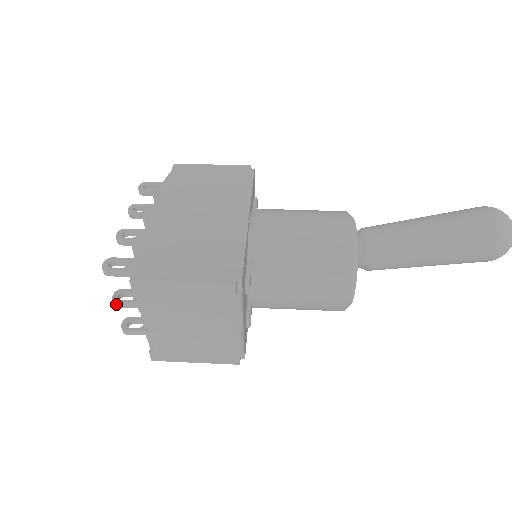
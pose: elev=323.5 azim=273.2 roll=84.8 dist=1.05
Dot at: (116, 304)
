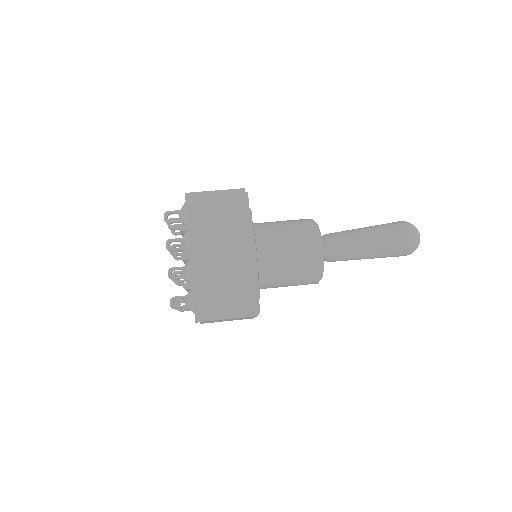
Dot at: occluded
